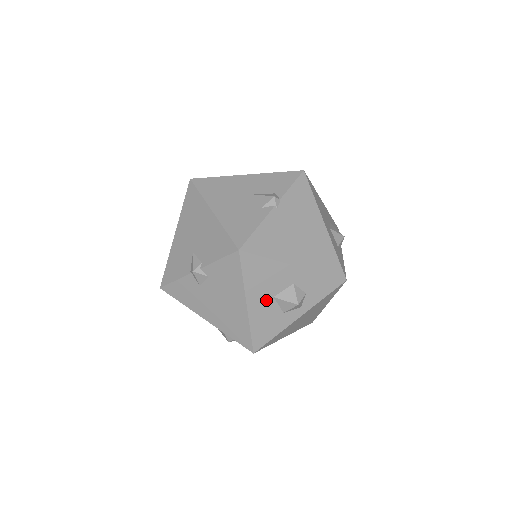
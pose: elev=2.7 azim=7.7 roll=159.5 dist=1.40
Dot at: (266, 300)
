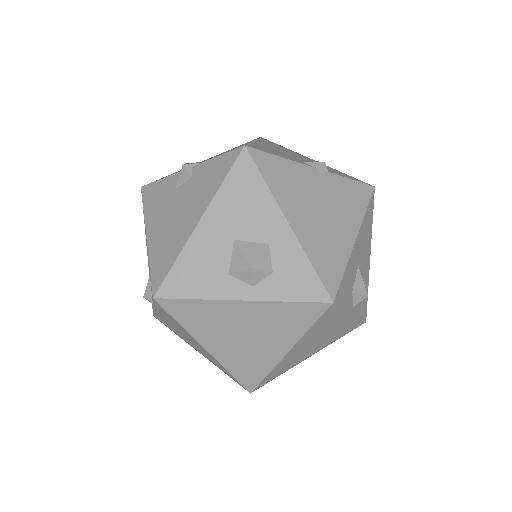
Dot at: (223, 236)
